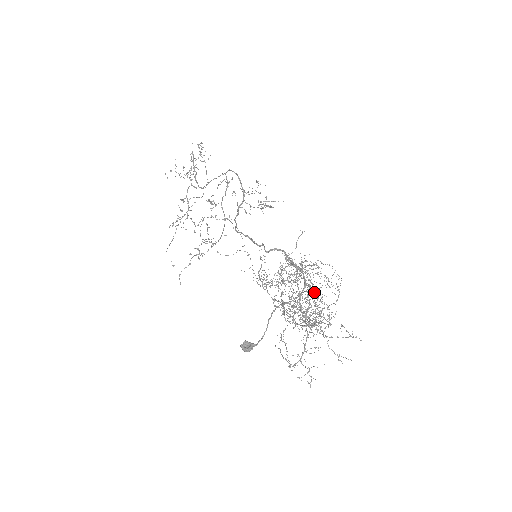
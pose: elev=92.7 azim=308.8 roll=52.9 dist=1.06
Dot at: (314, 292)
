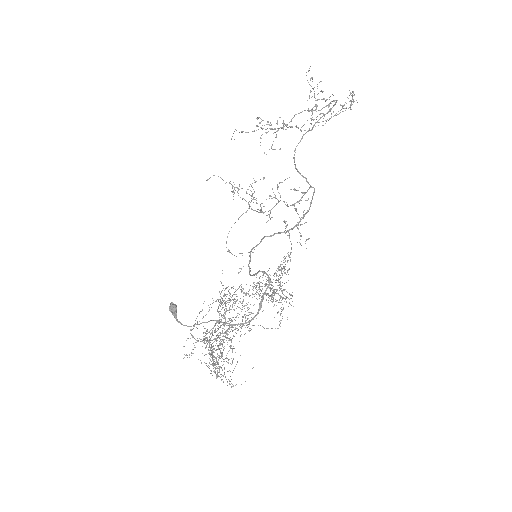
Dot at: occluded
